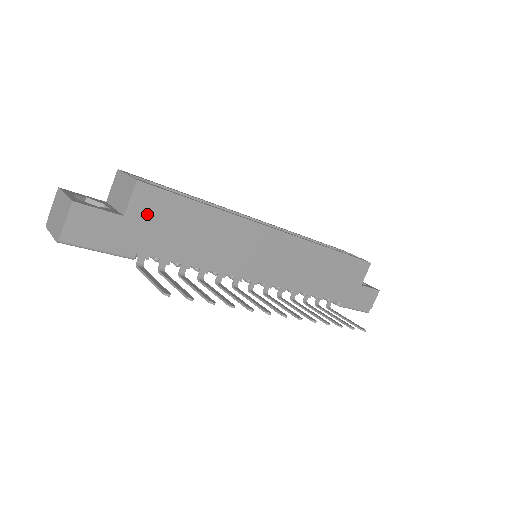
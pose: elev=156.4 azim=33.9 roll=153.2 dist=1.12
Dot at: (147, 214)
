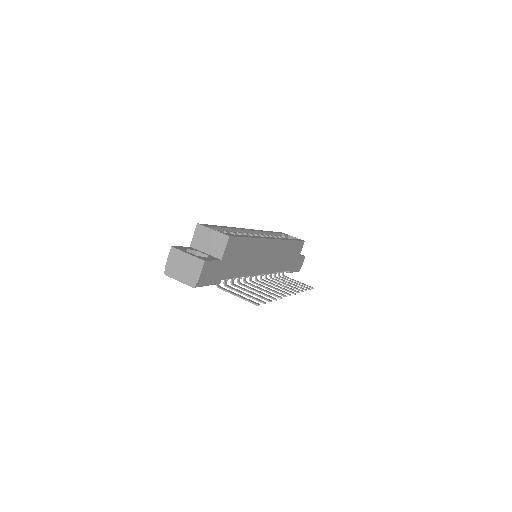
Dot at: (230, 254)
